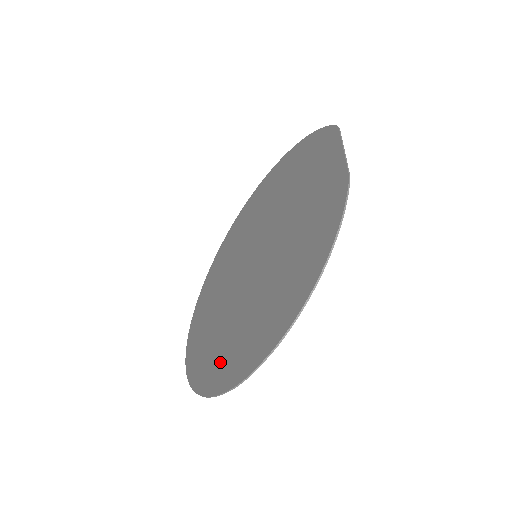
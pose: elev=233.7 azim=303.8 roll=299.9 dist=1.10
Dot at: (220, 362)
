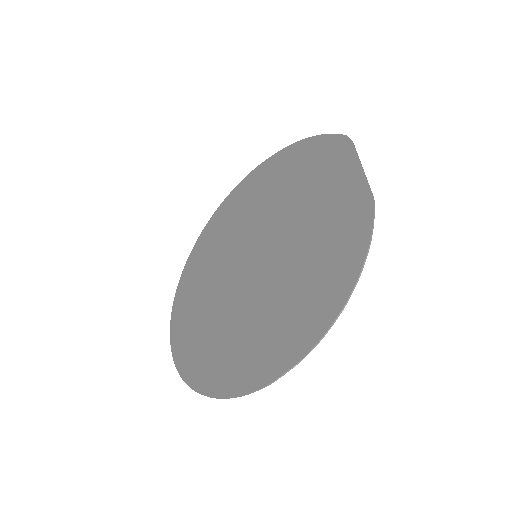
Dot at: (224, 363)
